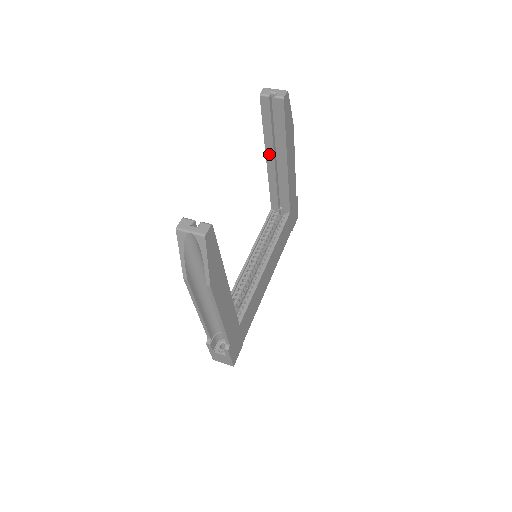
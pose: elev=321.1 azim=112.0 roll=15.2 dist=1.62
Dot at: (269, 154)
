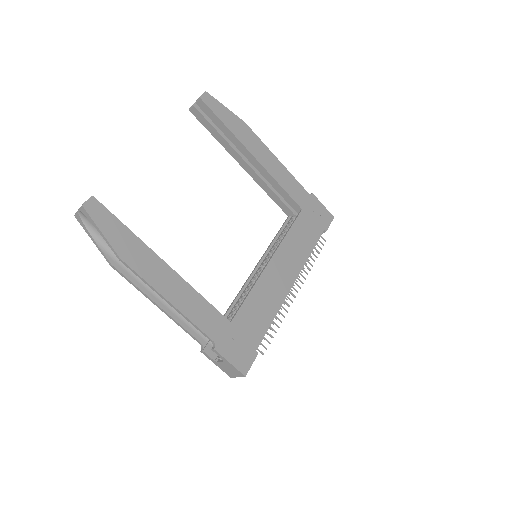
Dot at: (238, 159)
